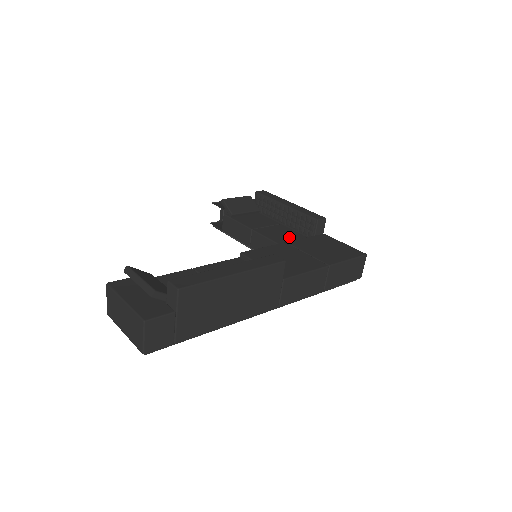
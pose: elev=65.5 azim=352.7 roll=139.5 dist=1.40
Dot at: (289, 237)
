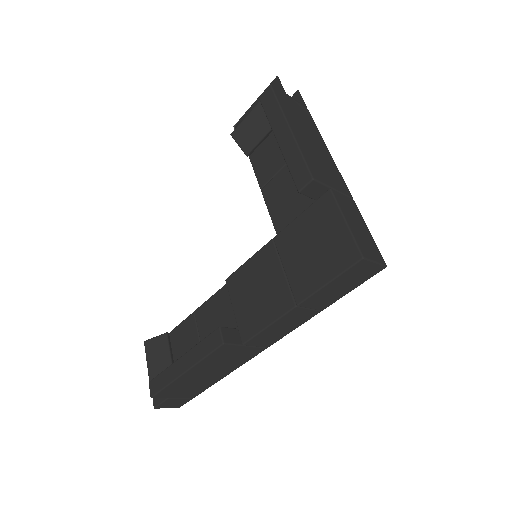
Dot at: (292, 203)
